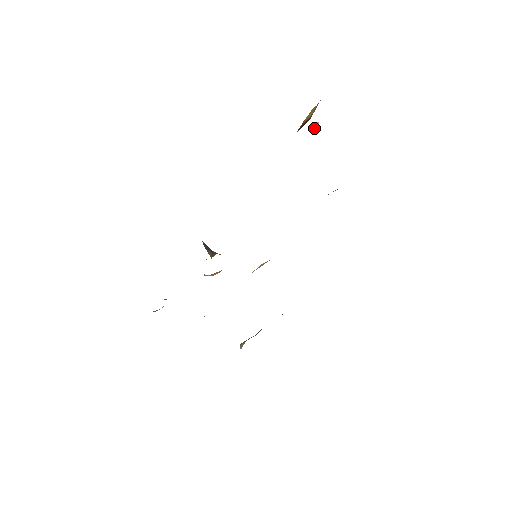
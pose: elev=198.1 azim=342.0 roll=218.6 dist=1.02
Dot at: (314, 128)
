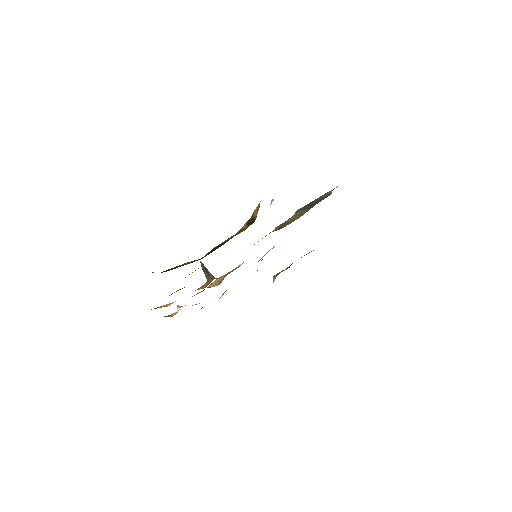
Dot at: (271, 203)
